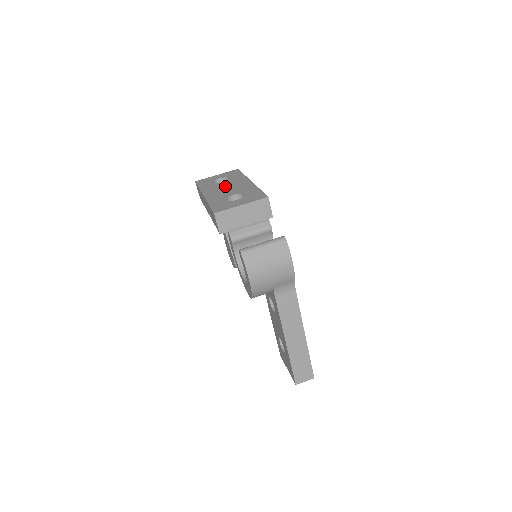
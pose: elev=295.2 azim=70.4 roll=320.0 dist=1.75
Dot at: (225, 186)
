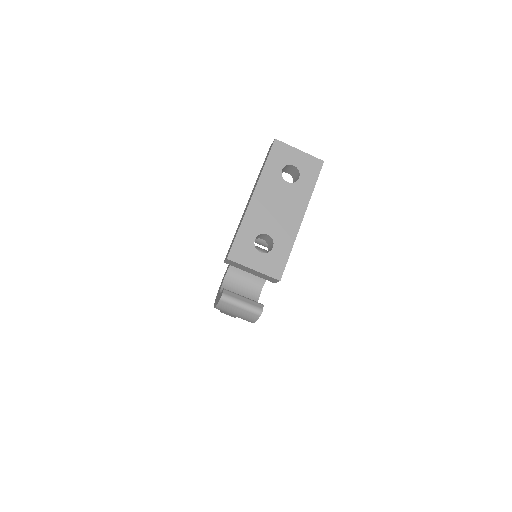
Dot at: (280, 199)
